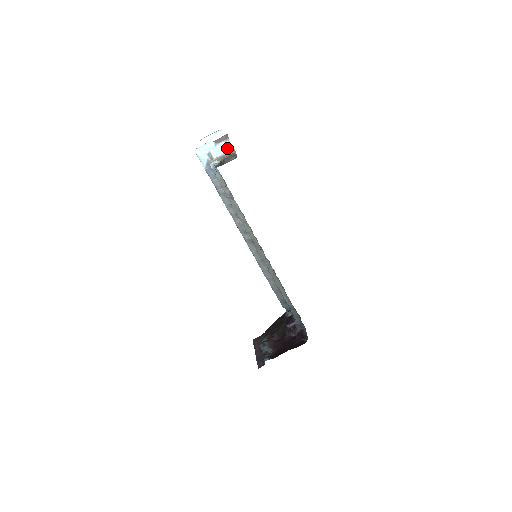
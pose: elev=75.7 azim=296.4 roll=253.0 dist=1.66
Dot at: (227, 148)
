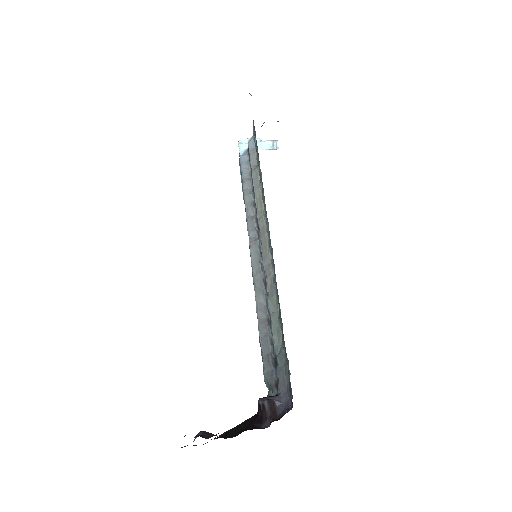
Dot at: (272, 147)
